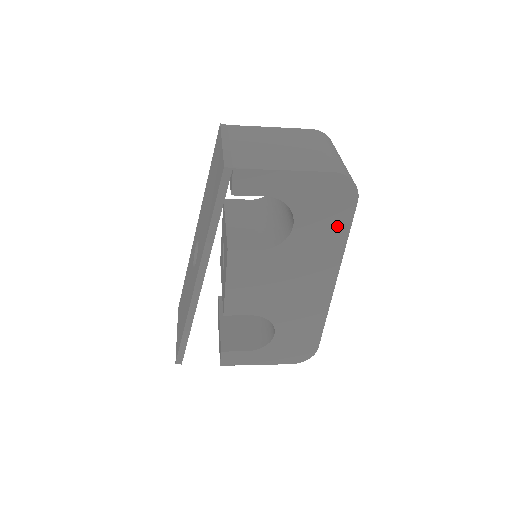
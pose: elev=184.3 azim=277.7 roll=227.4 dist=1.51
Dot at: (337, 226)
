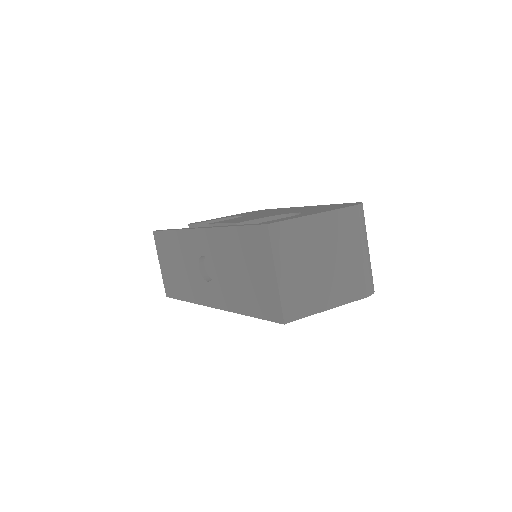
Dot at: occluded
